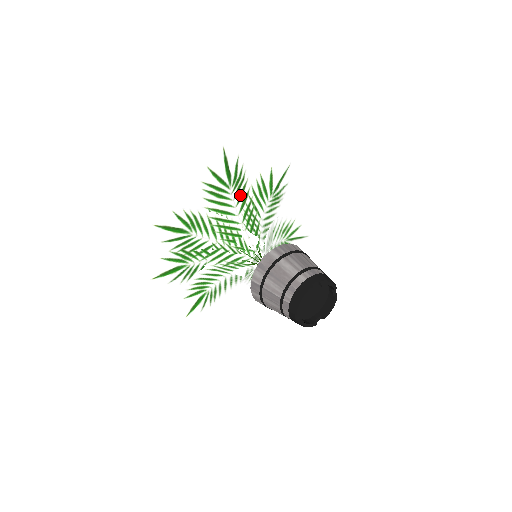
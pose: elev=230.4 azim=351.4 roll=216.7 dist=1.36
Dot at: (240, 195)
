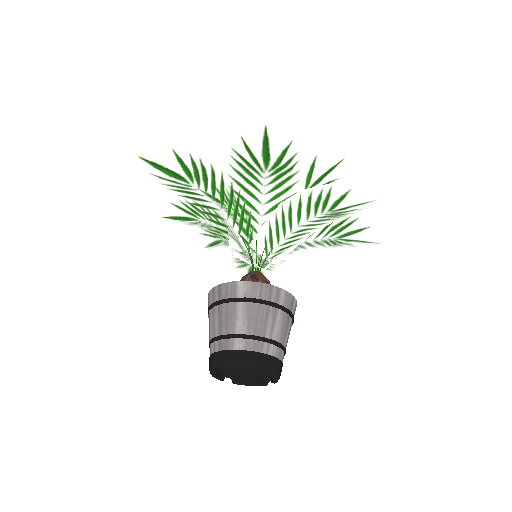
Dot at: (212, 186)
